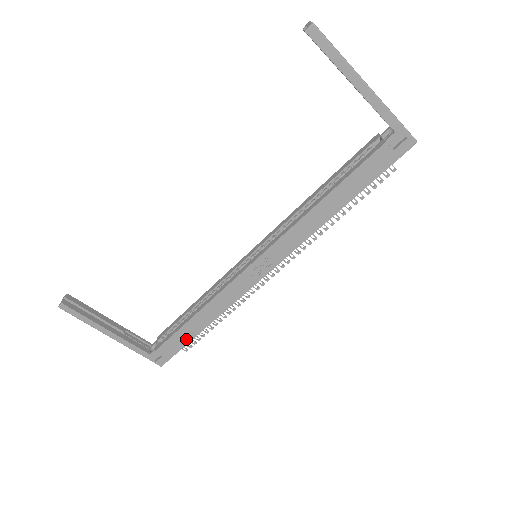
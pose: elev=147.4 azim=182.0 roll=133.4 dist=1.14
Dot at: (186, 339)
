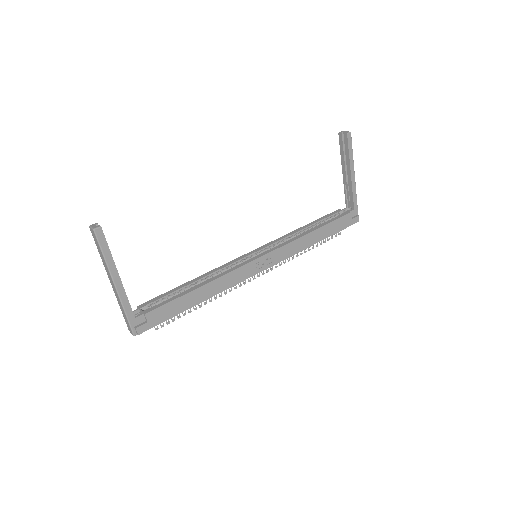
Dot at: (178, 310)
